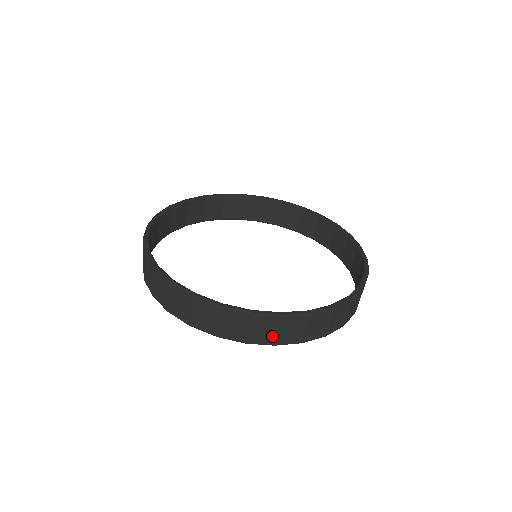
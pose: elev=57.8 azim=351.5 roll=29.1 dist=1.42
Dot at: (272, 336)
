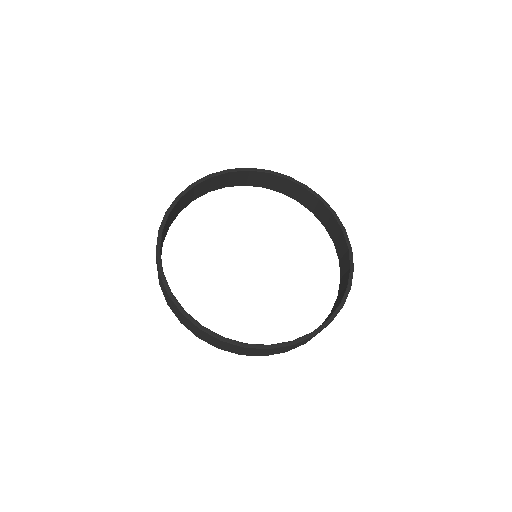
Dot at: (195, 332)
